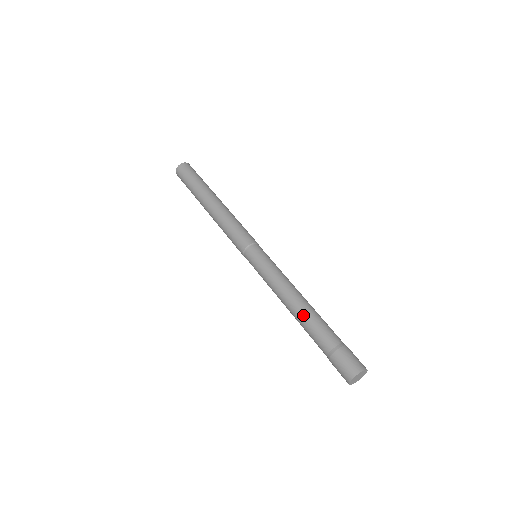
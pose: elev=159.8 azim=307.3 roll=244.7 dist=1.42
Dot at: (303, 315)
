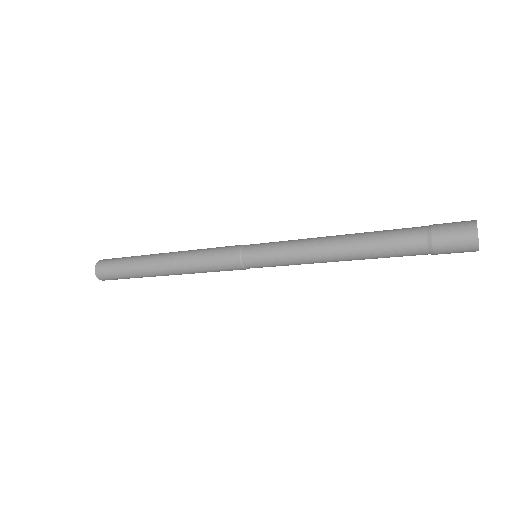
Dot at: (363, 236)
